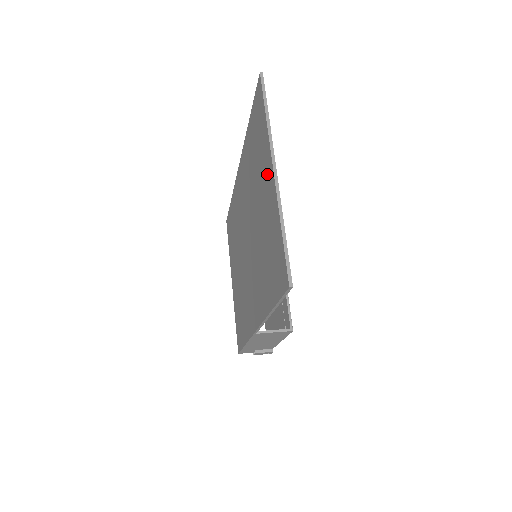
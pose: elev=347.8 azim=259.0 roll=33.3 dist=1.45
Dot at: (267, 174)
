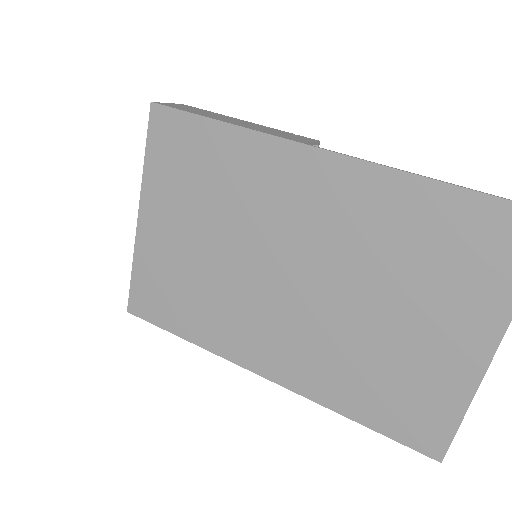
Dot at: (468, 333)
